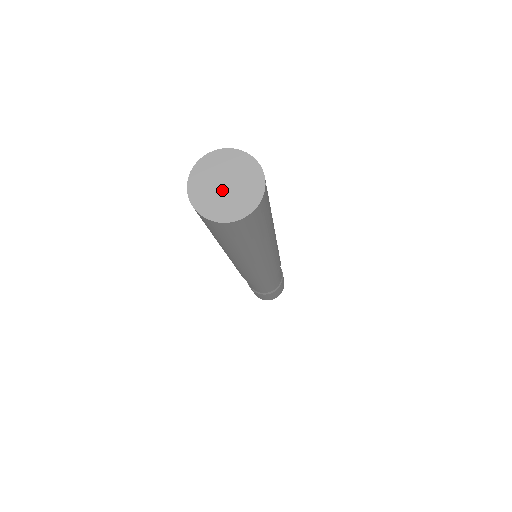
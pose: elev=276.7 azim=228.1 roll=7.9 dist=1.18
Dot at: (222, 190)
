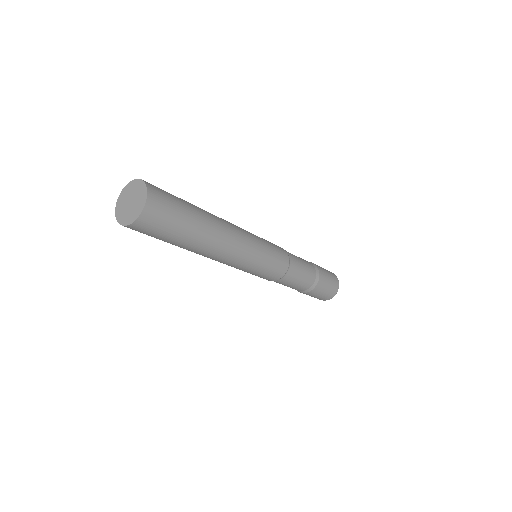
Dot at: (131, 205)
